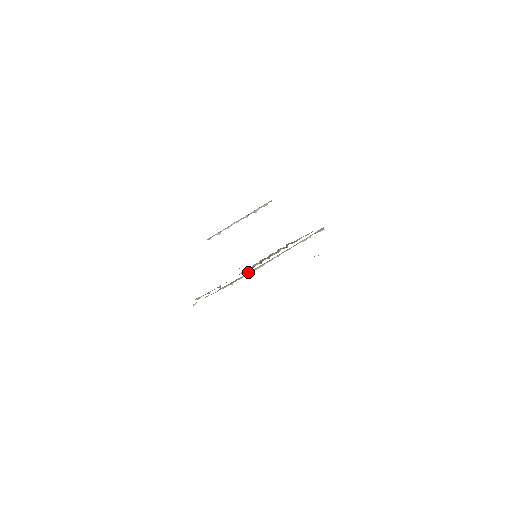
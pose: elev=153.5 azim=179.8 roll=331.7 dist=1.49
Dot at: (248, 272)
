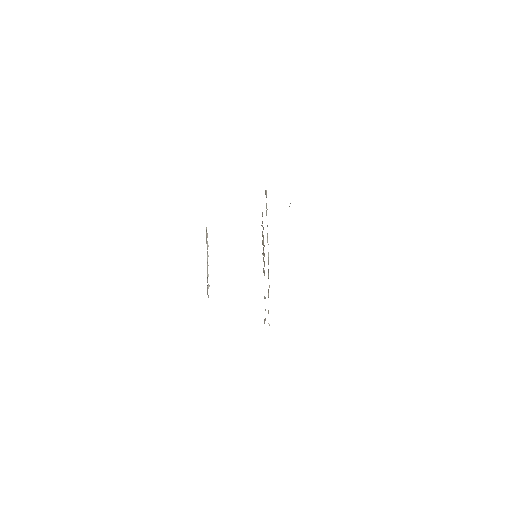
Dot at: occluded
